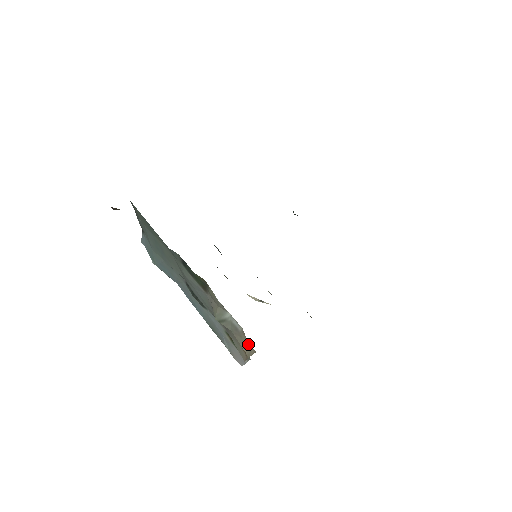
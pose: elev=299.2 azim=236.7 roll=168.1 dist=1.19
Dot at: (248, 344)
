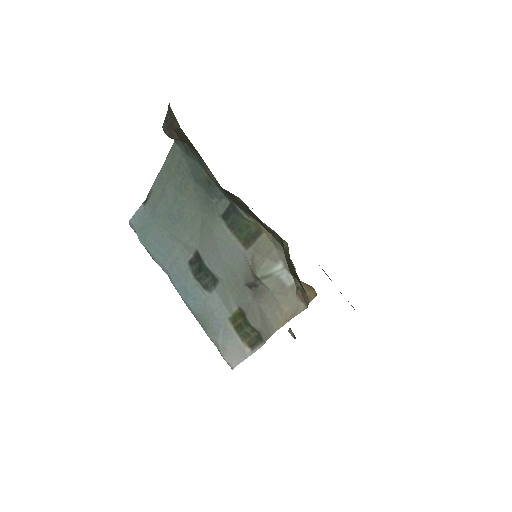
Dot at: (296, 301)
